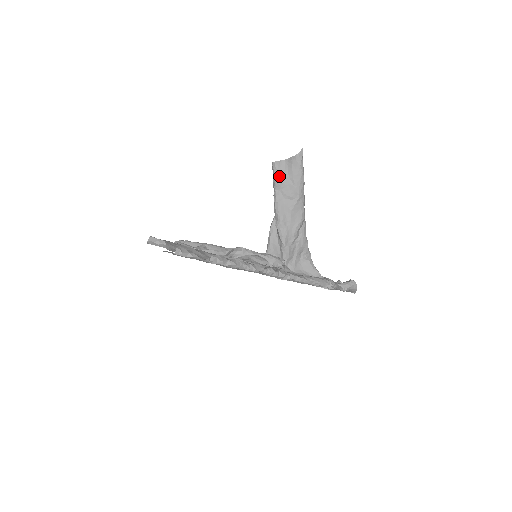
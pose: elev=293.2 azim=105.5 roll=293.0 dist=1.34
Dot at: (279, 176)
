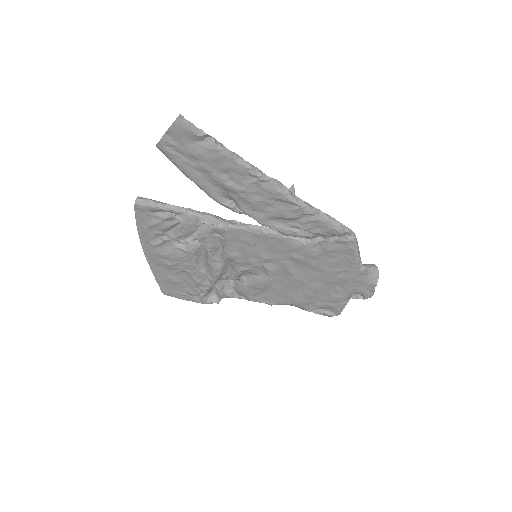
Dot at: occluded
